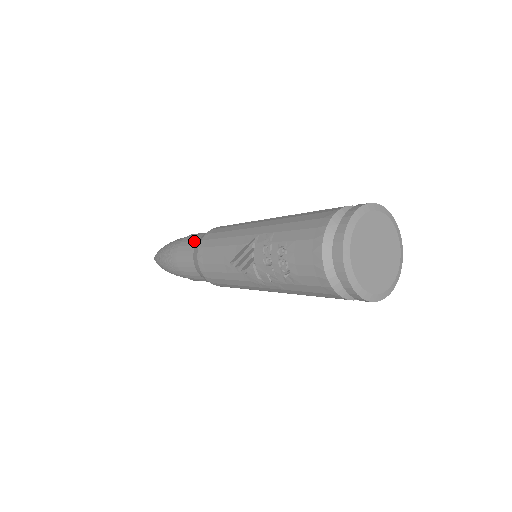
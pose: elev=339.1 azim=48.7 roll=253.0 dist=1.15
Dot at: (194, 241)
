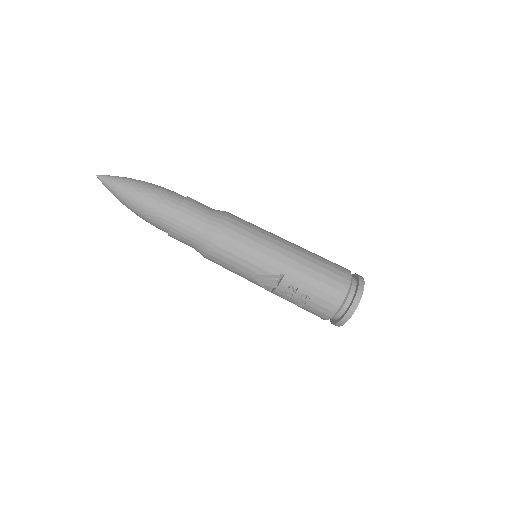
Dot at: (199, 226)
